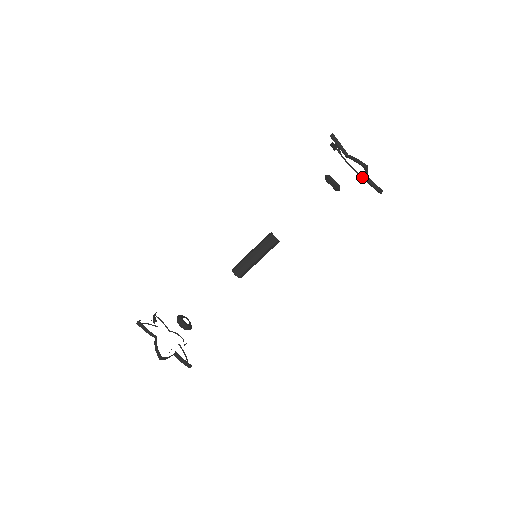
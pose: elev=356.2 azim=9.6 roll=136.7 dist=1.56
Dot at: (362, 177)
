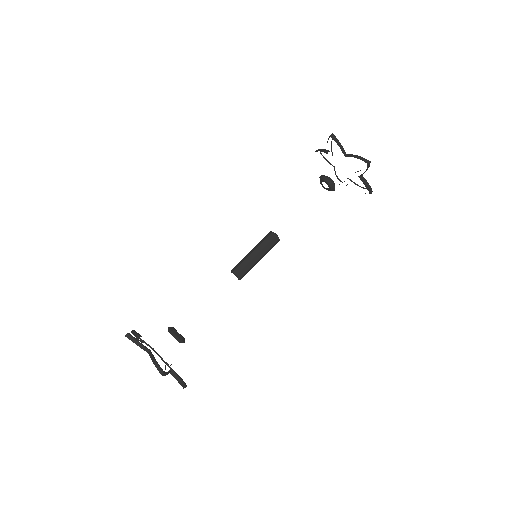
Dot at: (350, 180)
